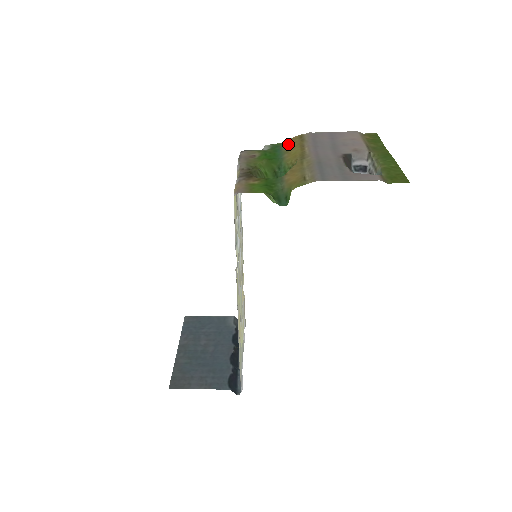
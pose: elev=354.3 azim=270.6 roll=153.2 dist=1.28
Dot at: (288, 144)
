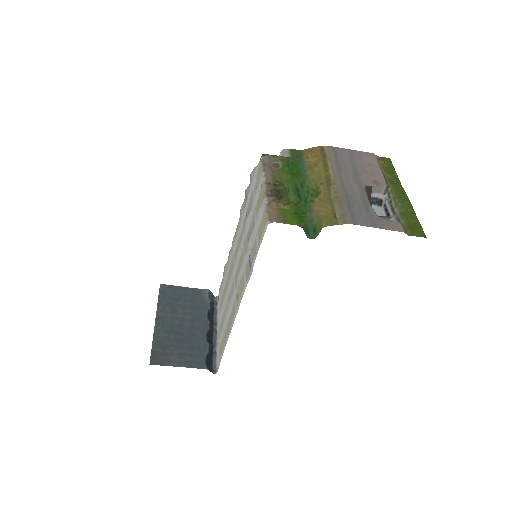
Dot at: (309, 155)
